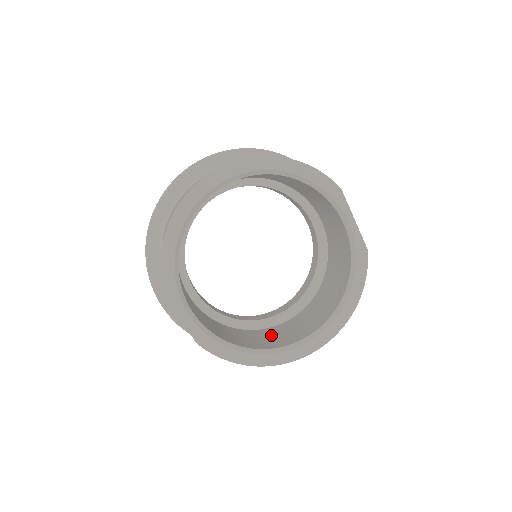
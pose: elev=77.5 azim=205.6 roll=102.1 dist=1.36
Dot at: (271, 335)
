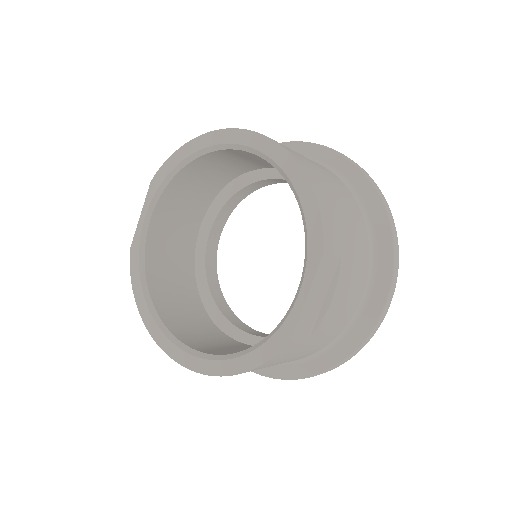
Dot at: (195, 323)
